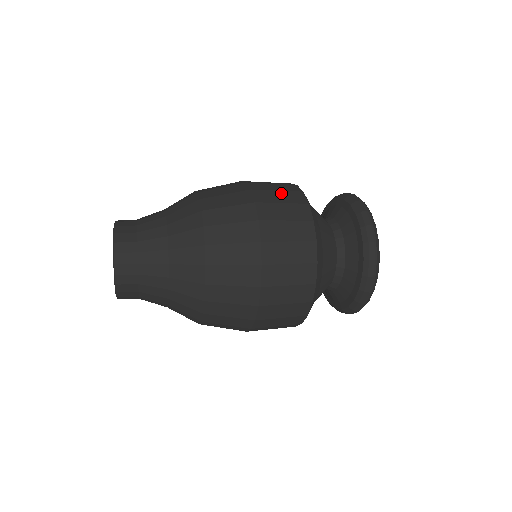
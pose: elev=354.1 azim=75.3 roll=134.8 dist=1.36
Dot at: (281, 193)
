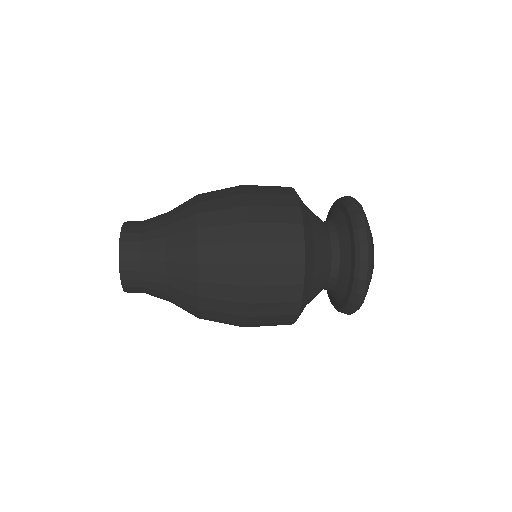
Dot at: (280, 248)
